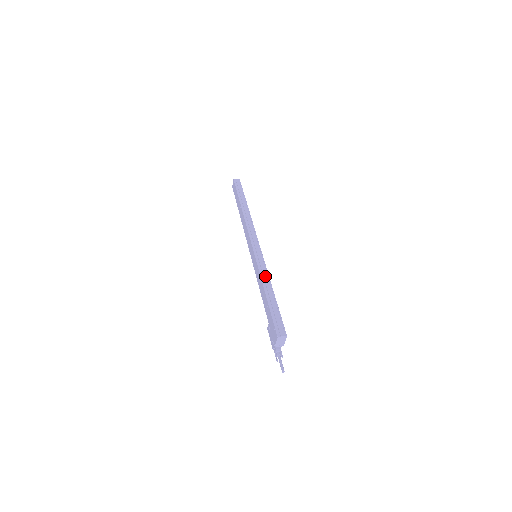
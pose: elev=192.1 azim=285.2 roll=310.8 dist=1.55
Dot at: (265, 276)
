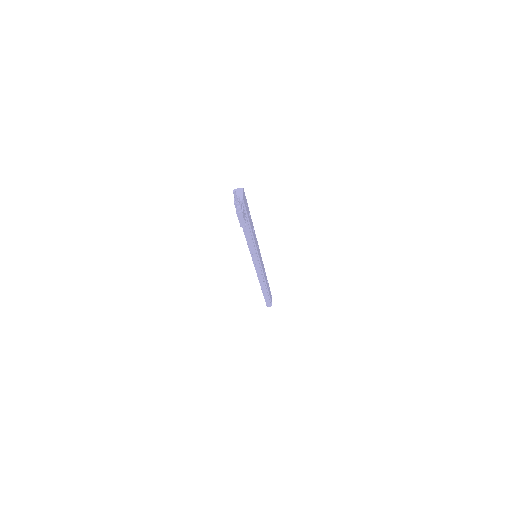
Dot at: occluded
